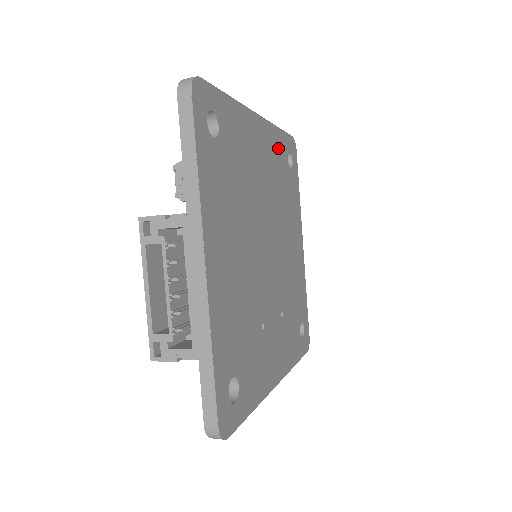
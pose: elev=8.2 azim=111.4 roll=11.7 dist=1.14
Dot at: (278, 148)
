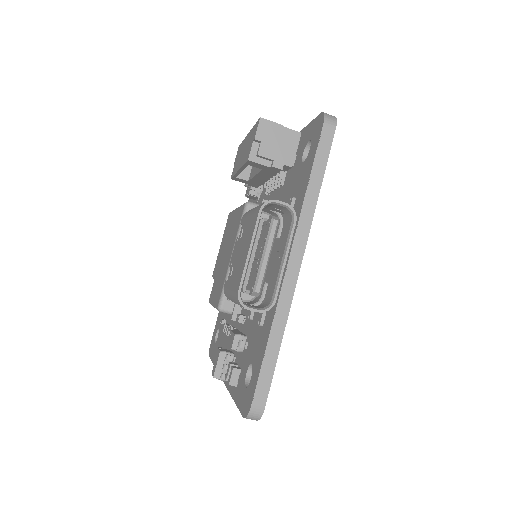
Dot at: occluded
